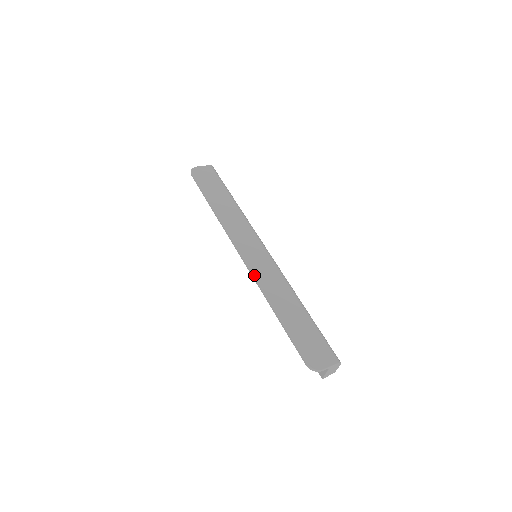
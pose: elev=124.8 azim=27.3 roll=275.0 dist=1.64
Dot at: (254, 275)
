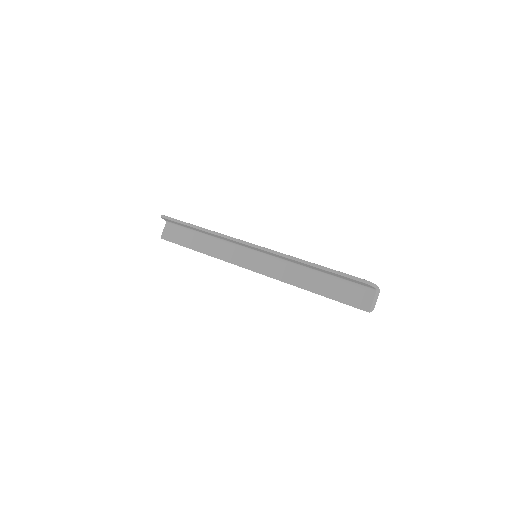
Dot at: occluded
